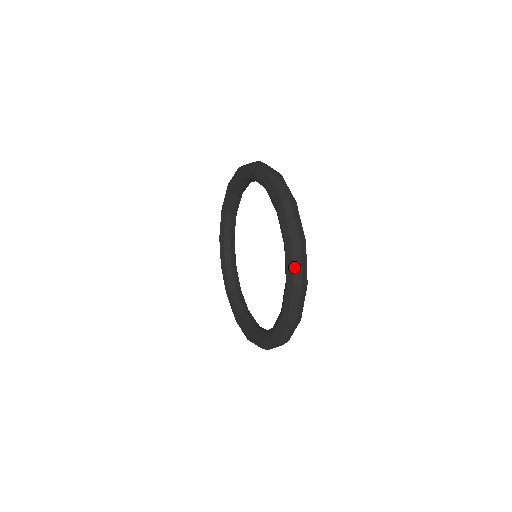
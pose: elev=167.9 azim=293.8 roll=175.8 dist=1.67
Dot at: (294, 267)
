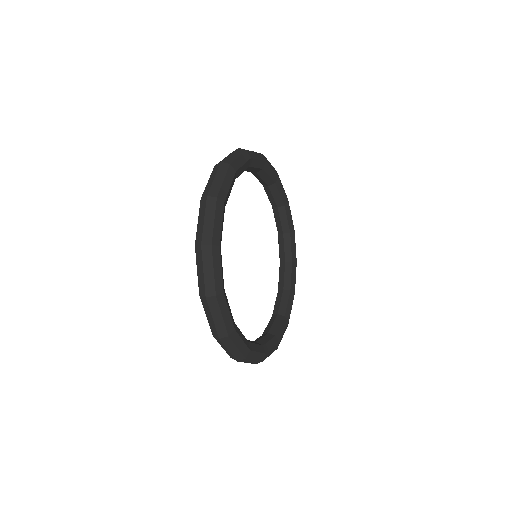
Dot at: (208, 319)
